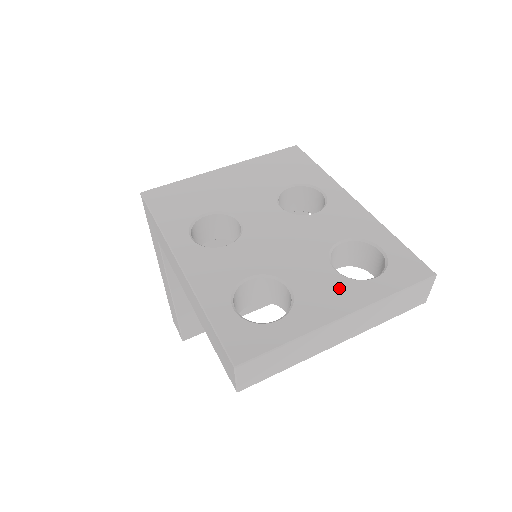
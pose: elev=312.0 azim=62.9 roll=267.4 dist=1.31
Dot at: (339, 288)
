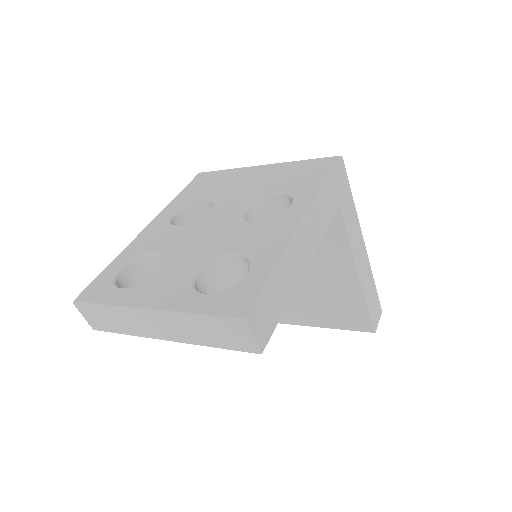
Dot at: (175, 287)
